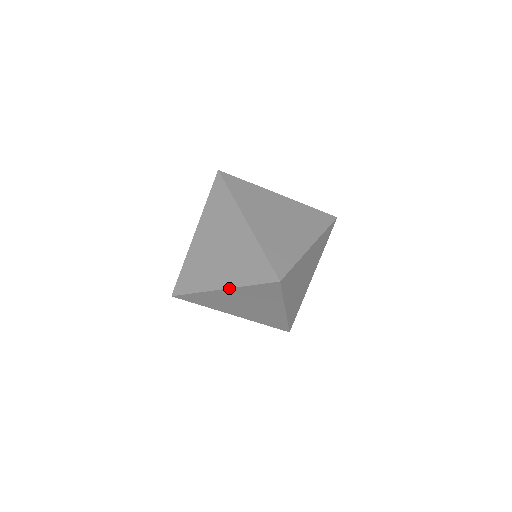
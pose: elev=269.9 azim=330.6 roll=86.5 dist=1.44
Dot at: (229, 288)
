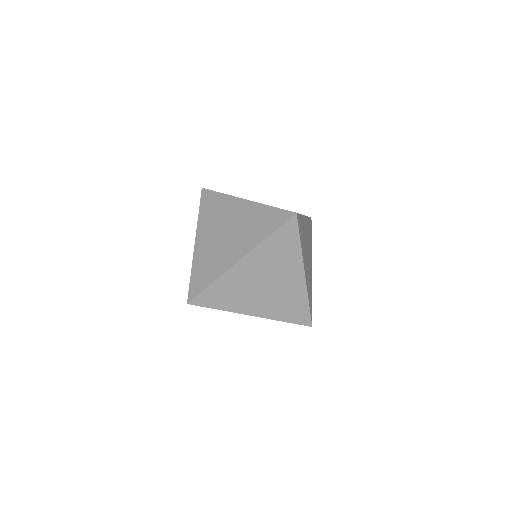
Dot at: (249, 252)
